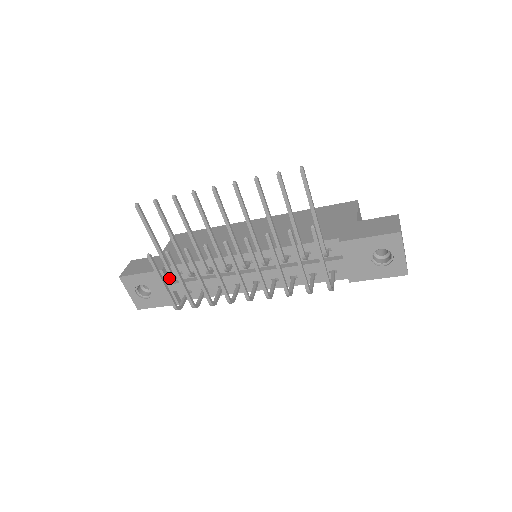
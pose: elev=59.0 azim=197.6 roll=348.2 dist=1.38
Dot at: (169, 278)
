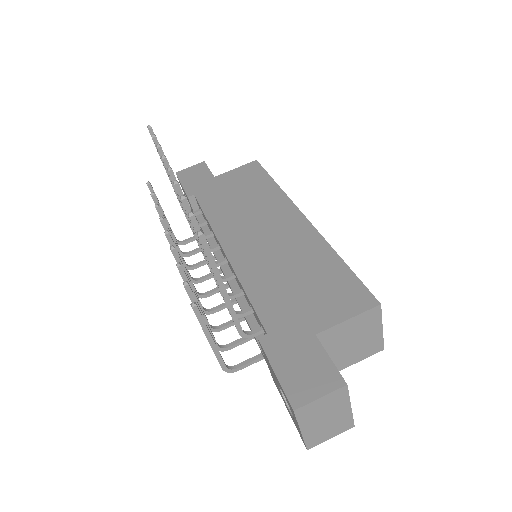
Dot at: (198, 207)
